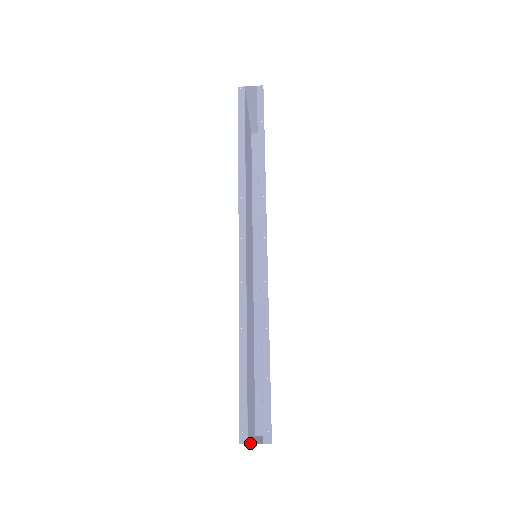
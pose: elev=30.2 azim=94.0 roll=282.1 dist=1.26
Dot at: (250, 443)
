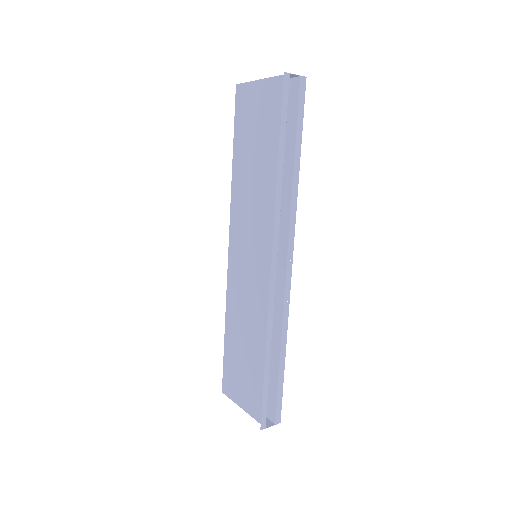
Dot at: (265, 426)
